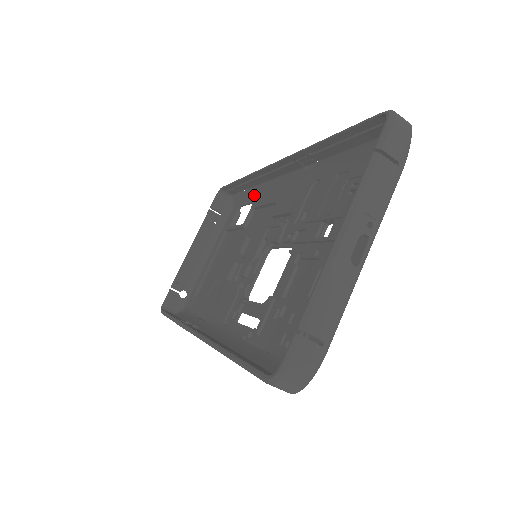
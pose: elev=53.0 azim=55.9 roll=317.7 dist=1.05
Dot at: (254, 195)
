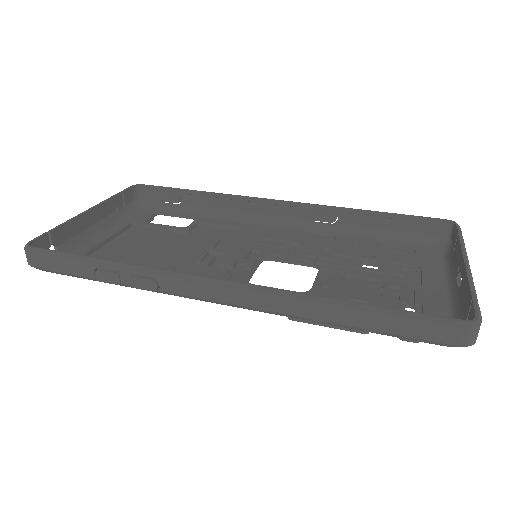
Dot at: (200, 213)
